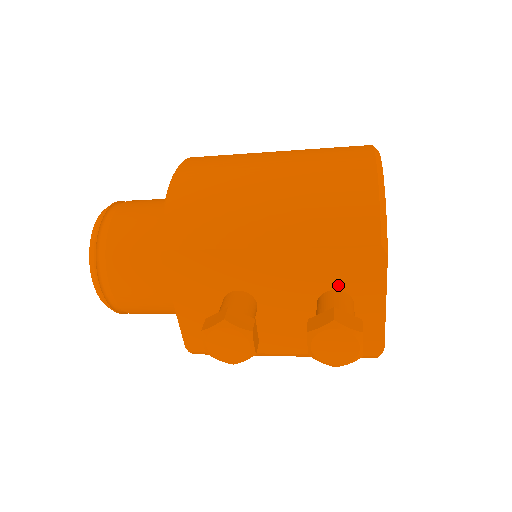
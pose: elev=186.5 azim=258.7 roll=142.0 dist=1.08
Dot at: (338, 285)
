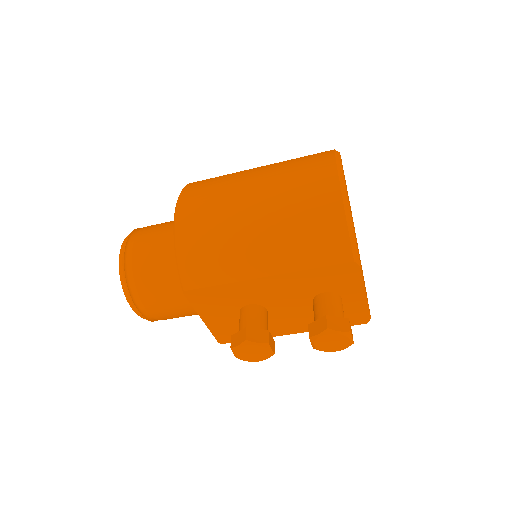
Dot at: (326, 289)
